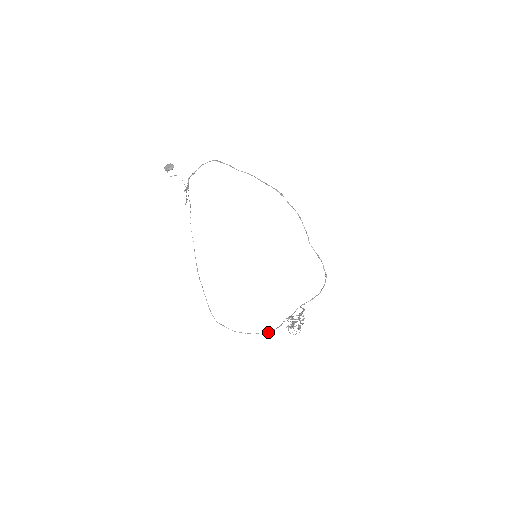
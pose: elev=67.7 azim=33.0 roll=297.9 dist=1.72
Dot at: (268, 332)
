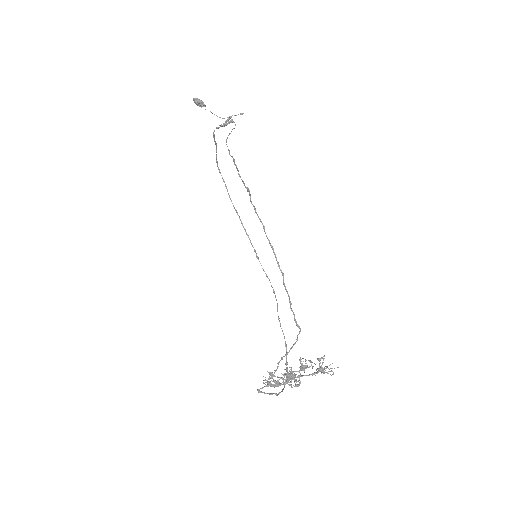
Dot at: (299, 326)
